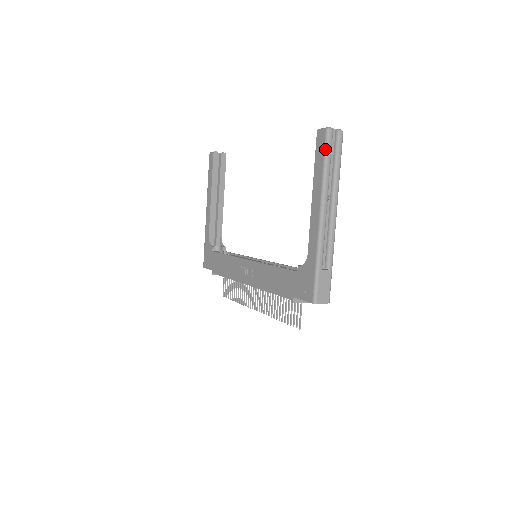
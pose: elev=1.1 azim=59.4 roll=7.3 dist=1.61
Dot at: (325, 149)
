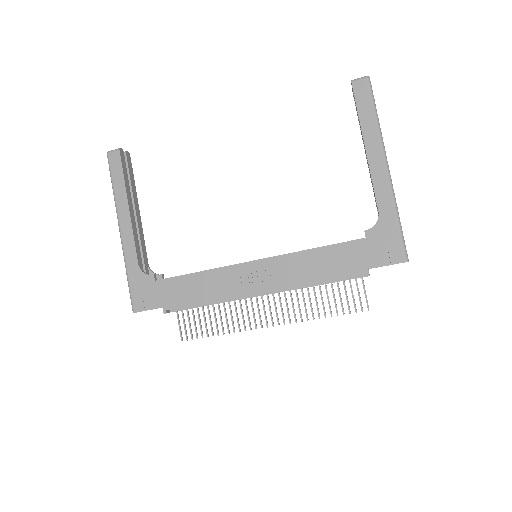
Dot at: (372, 97)
